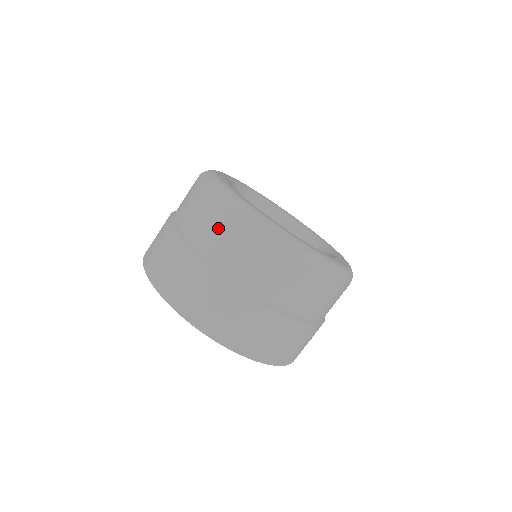
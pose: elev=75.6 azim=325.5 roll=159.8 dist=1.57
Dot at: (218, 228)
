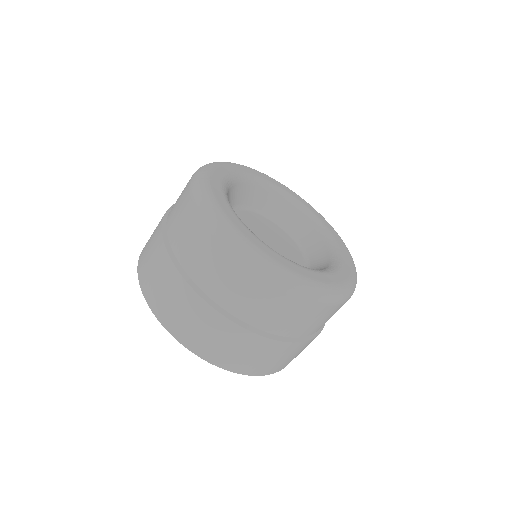
Dot at: (264, 302)
